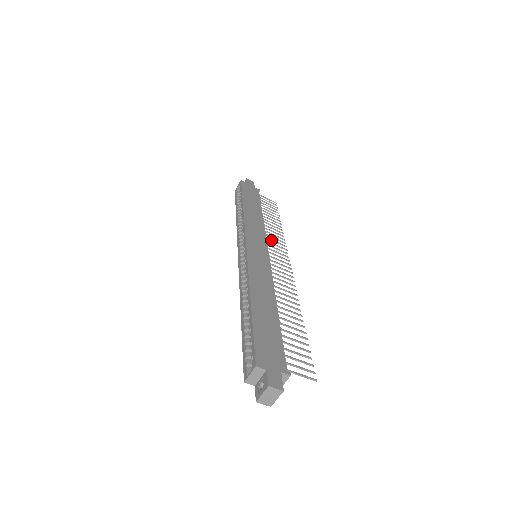
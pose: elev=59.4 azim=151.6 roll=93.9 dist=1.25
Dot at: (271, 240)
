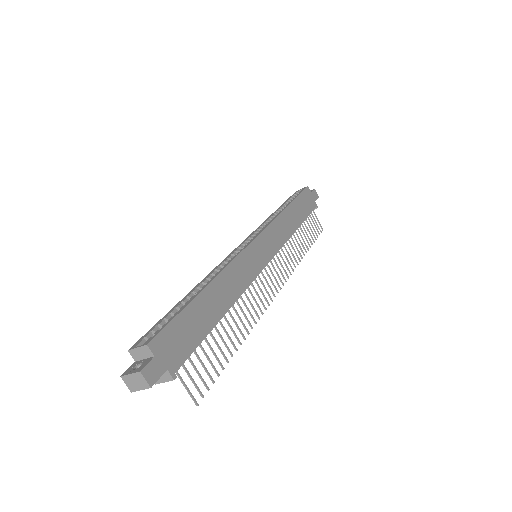
Dot at: (284, 254)
